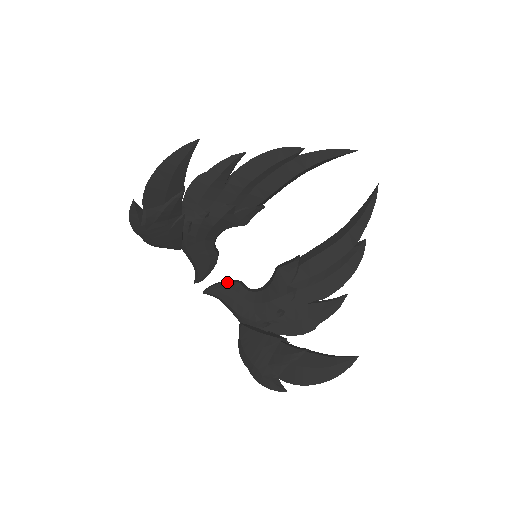
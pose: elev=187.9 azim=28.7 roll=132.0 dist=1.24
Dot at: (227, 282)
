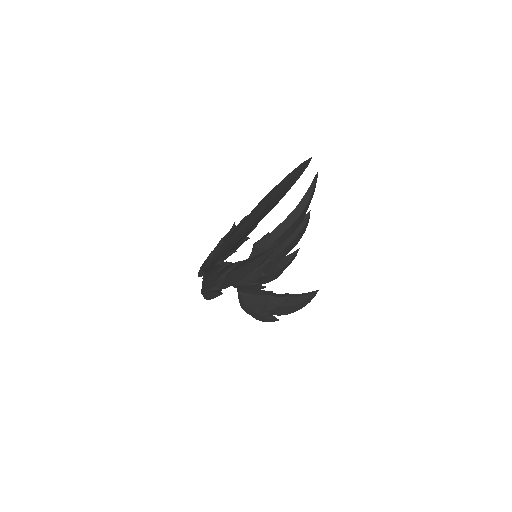
Dot at: occluded
